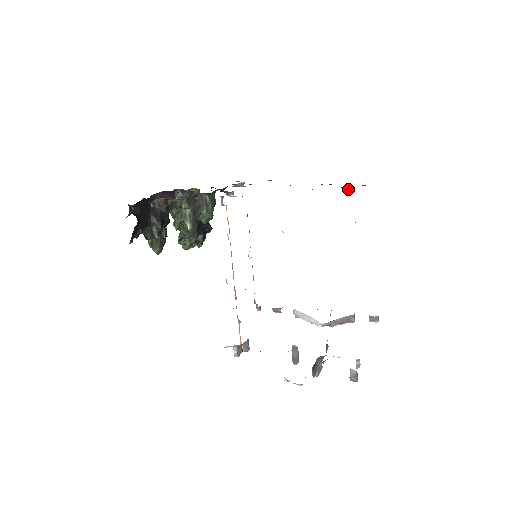
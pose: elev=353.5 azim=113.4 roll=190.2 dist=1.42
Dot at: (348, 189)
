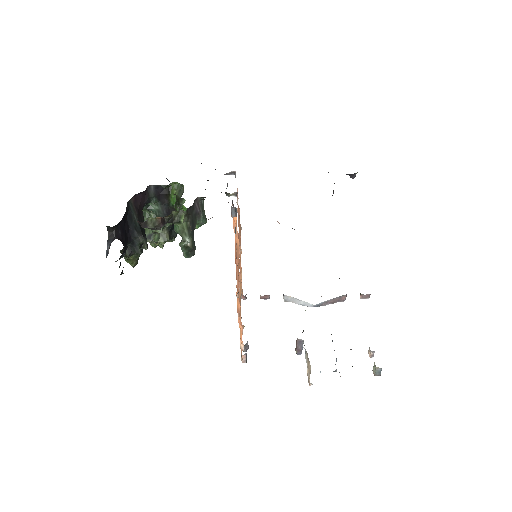
Dot at: (353, 175)
